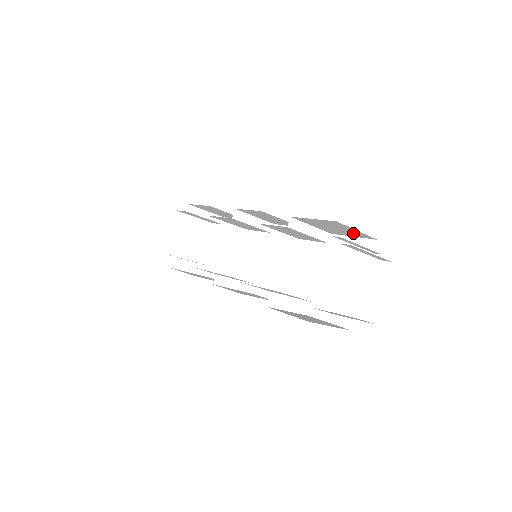
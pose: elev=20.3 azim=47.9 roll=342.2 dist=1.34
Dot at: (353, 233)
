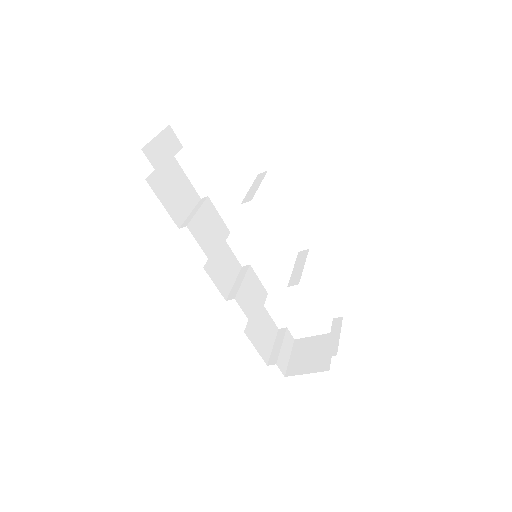
Dot at: occluded
